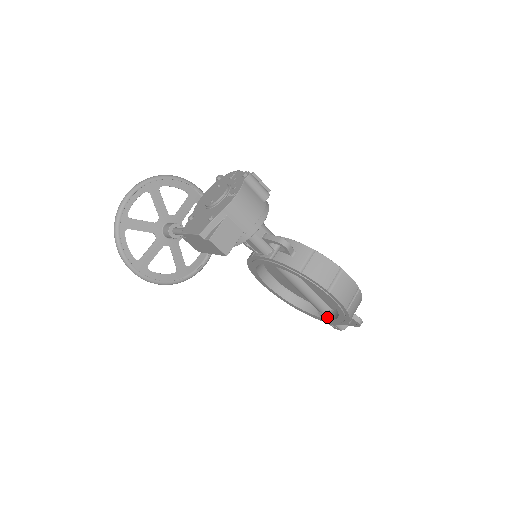
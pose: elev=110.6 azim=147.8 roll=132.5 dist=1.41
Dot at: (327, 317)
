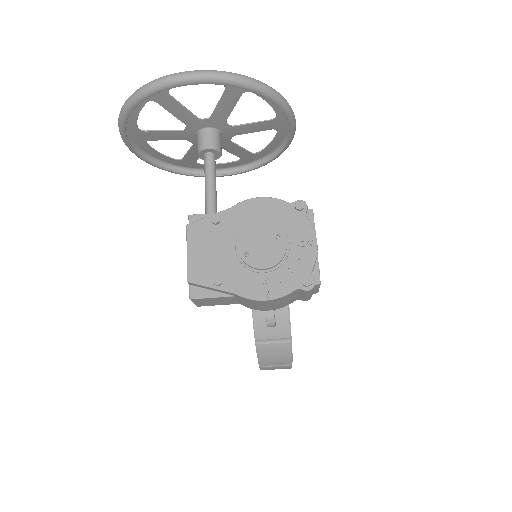
Dot at: occluded
